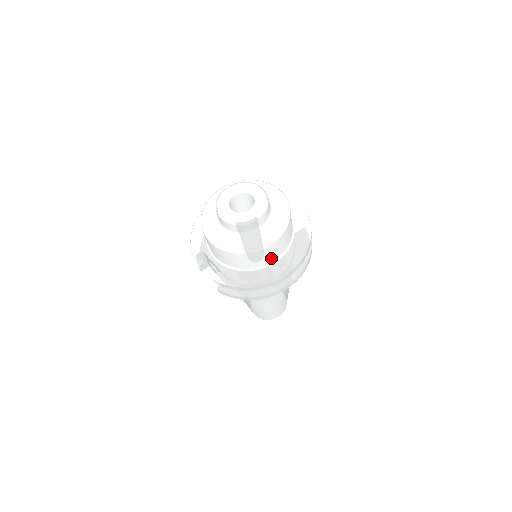
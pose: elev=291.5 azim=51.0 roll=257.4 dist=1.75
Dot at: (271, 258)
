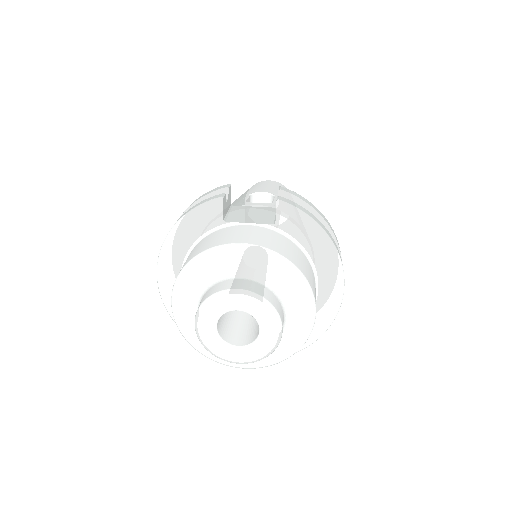
Dot at: occluded
